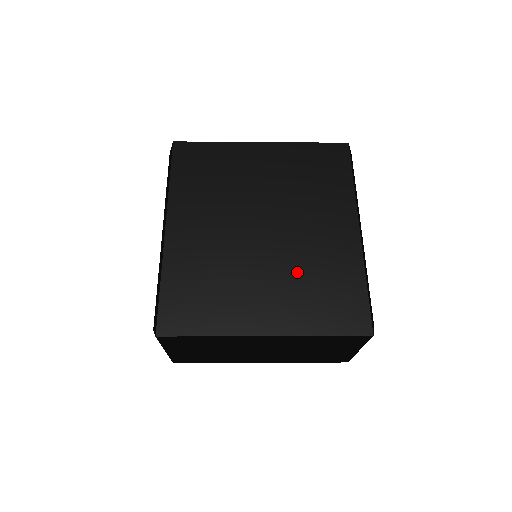
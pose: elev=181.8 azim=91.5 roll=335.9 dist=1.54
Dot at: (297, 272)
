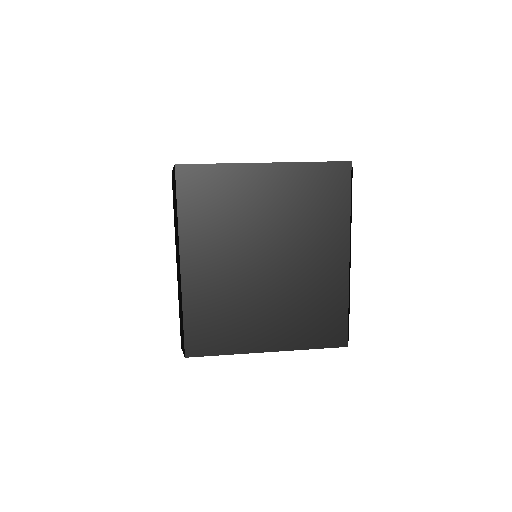
Dot at: (294, 300)
